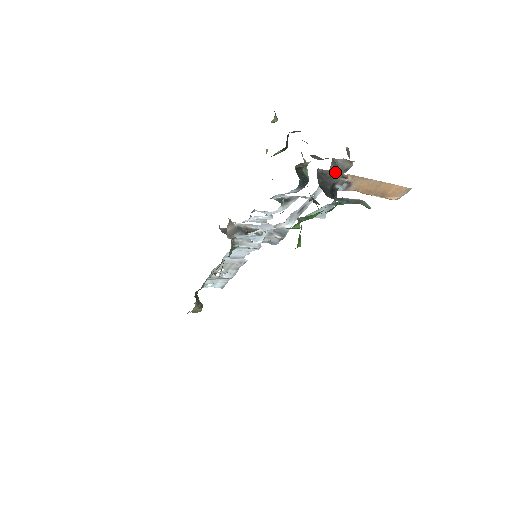
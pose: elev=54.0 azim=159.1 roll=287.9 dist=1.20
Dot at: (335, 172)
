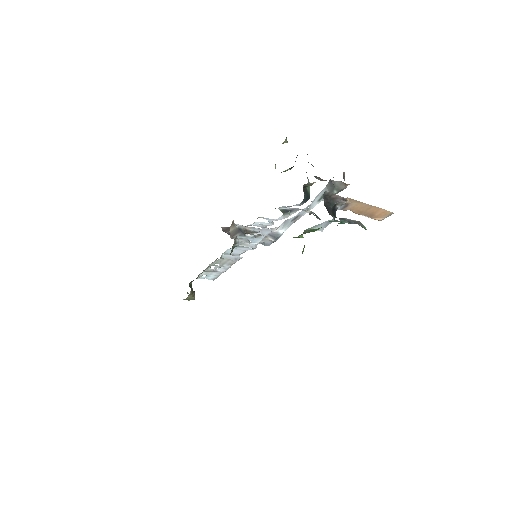
Dot at: (338, 195)
